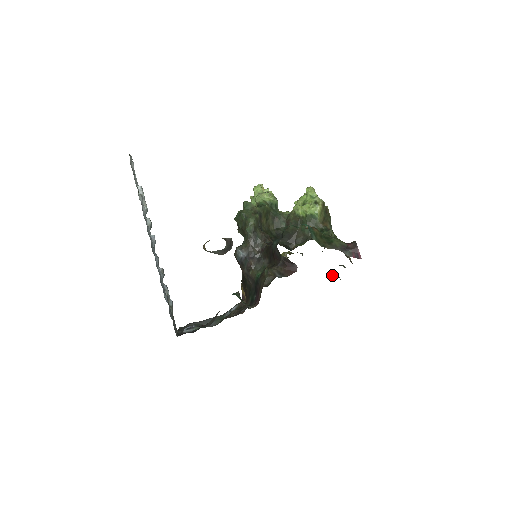
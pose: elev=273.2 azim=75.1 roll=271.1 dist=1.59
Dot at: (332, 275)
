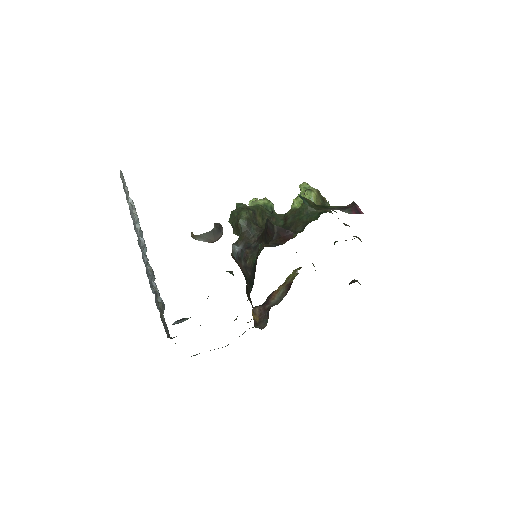
Dot at: occluded
